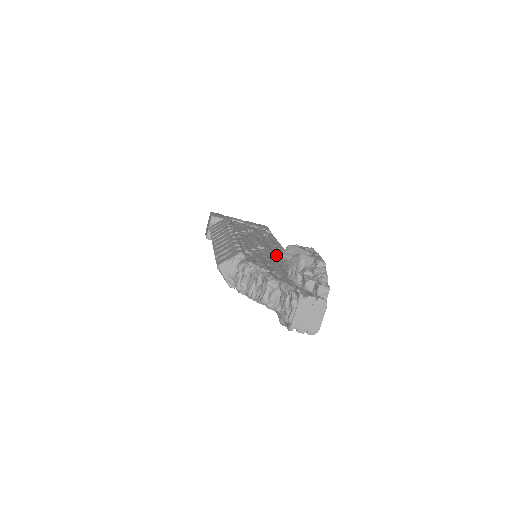
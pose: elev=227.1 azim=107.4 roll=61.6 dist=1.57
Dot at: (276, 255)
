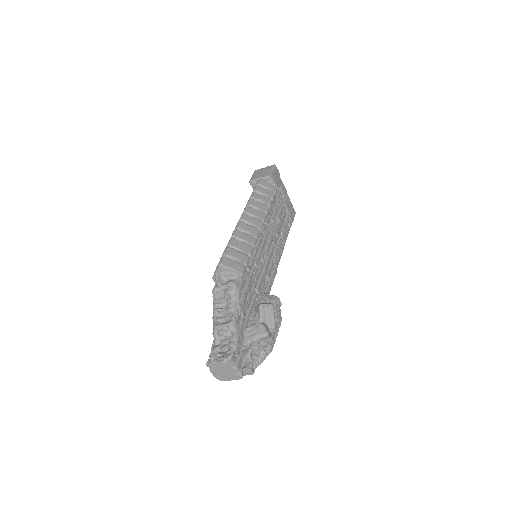
Dot at: (264, 280)
